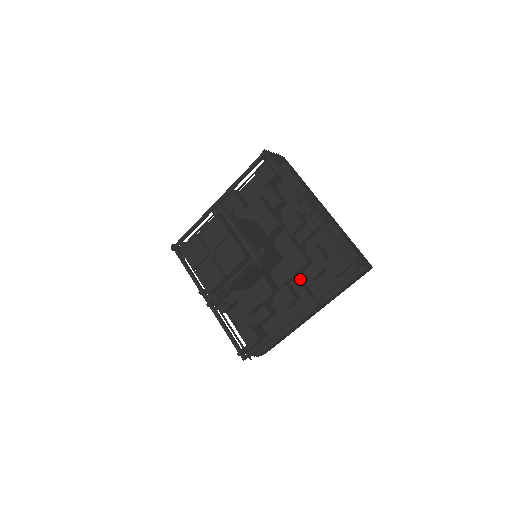
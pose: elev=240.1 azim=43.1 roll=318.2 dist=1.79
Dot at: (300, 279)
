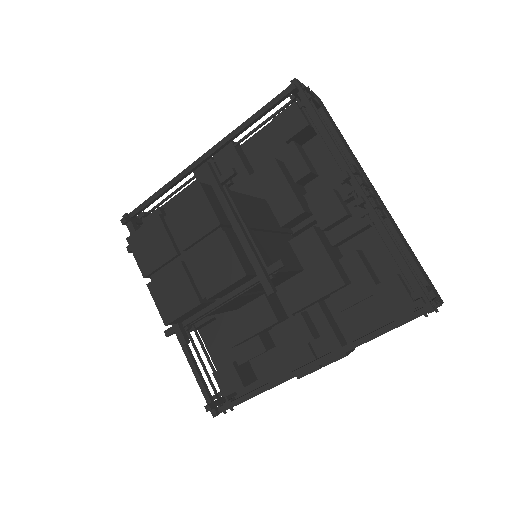
Dot at: (322, 303)
